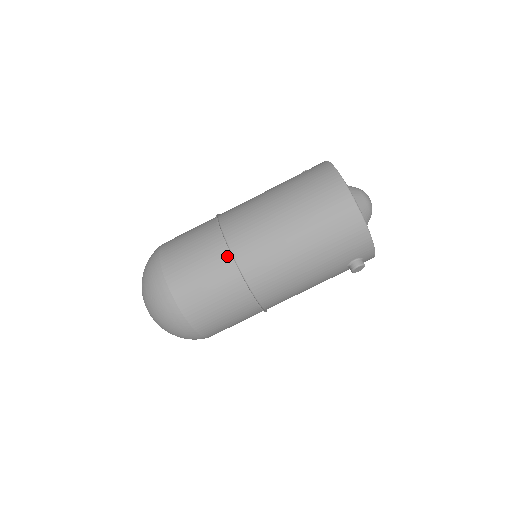
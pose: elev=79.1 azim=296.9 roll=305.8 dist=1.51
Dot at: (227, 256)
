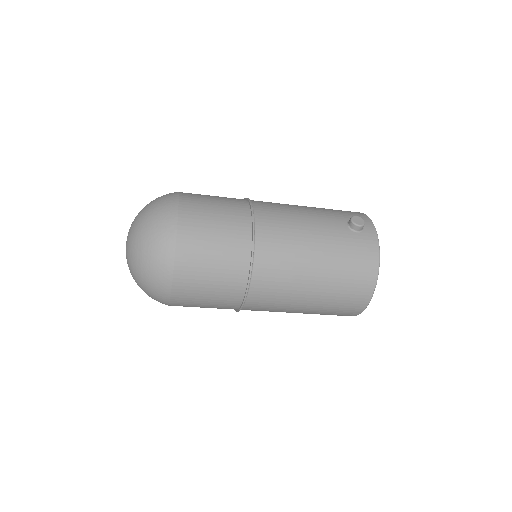
Dot at: (238, 306)
